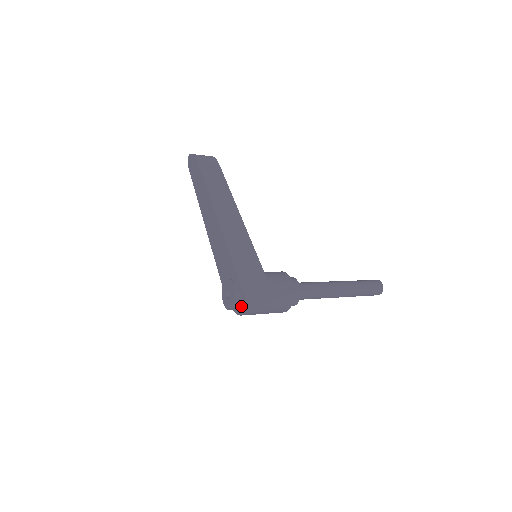
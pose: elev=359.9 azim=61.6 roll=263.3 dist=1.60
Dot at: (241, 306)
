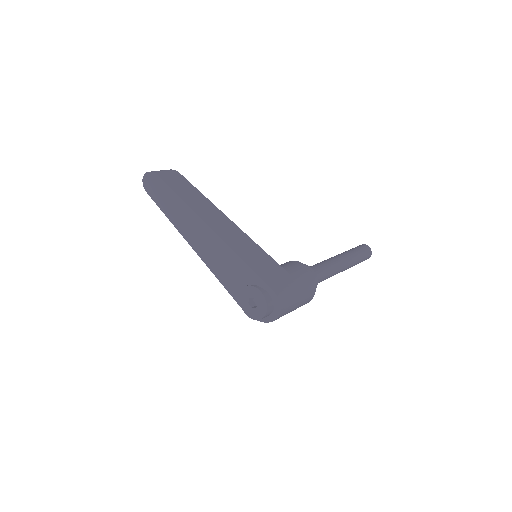
Dot at: (273, 308)
